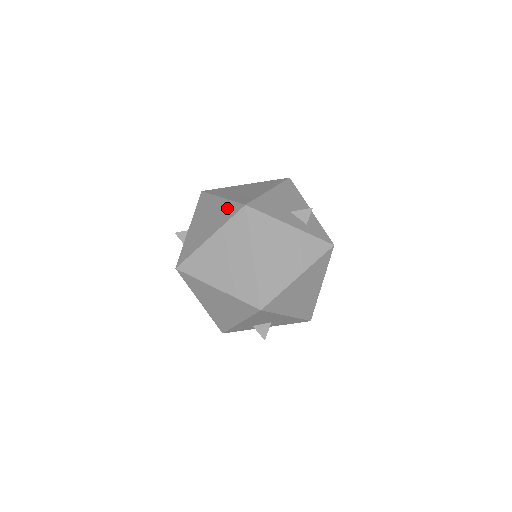
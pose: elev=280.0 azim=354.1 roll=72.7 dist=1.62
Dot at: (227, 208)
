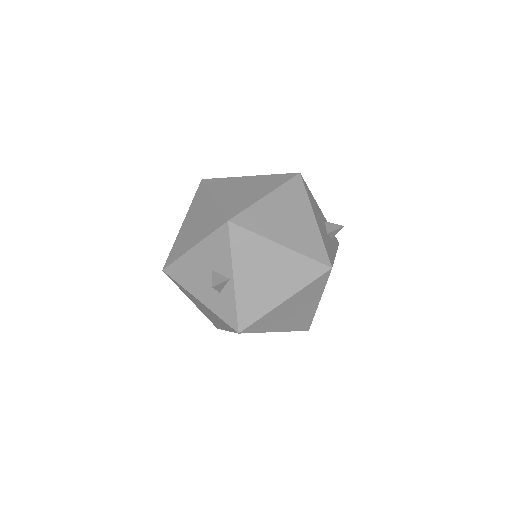
Dot at: (302, 266)
